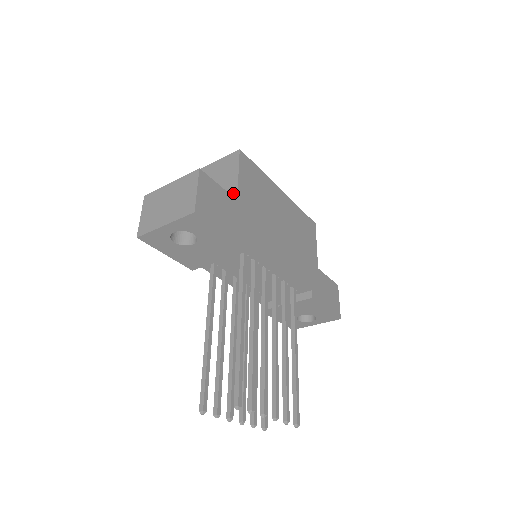
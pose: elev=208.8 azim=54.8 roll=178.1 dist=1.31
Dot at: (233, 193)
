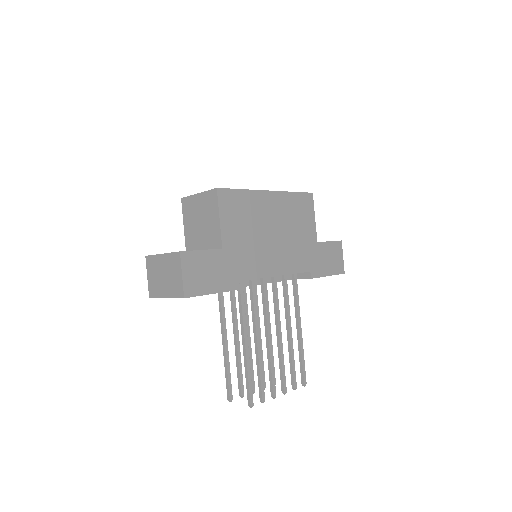
Dot at: (218, 239)
